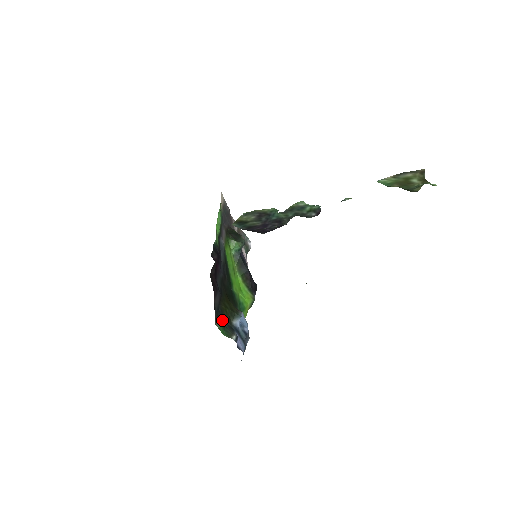
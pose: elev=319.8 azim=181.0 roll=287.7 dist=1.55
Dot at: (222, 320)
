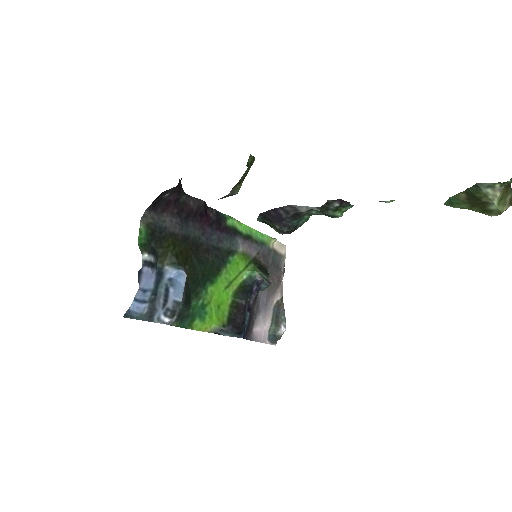
Dot at: (154, 238)
